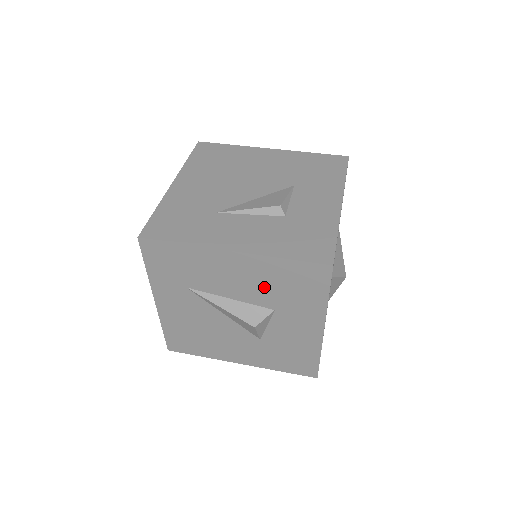
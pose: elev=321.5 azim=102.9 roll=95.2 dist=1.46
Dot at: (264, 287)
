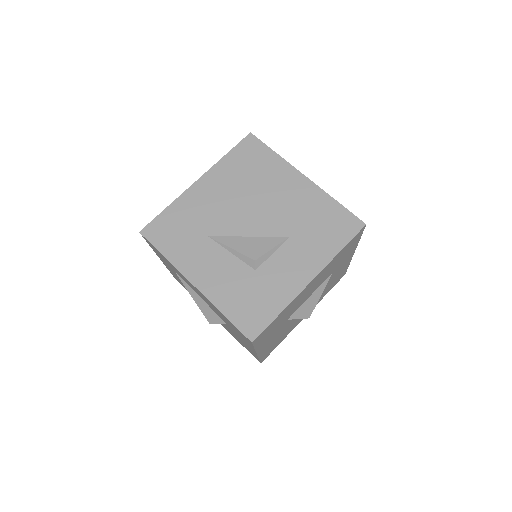
Dot at: occluded
